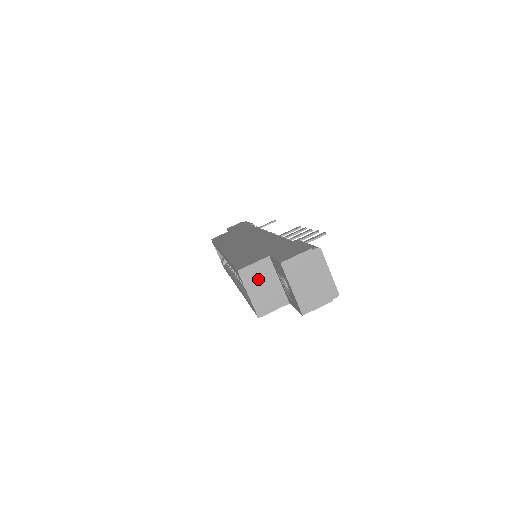
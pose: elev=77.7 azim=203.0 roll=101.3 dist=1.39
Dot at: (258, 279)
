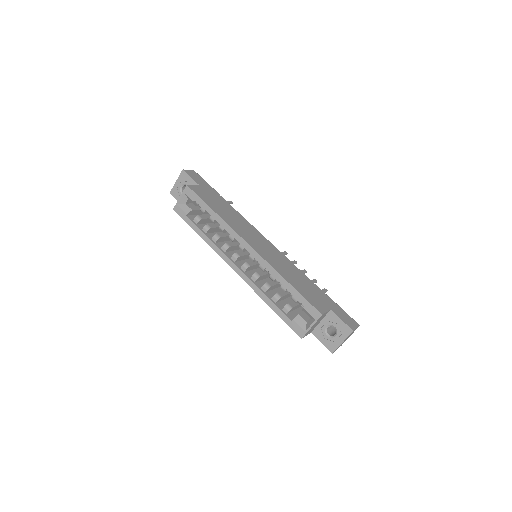
Dot at: occluded
